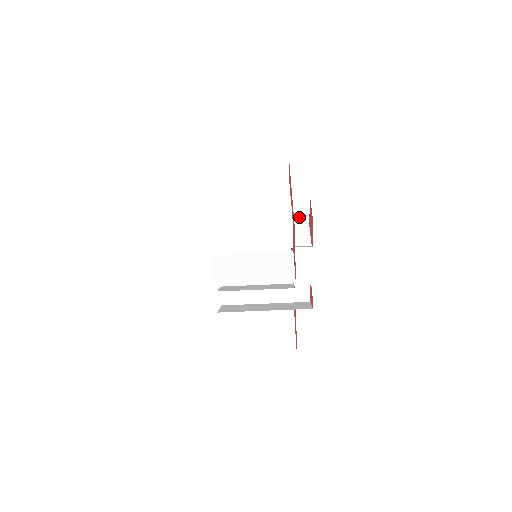
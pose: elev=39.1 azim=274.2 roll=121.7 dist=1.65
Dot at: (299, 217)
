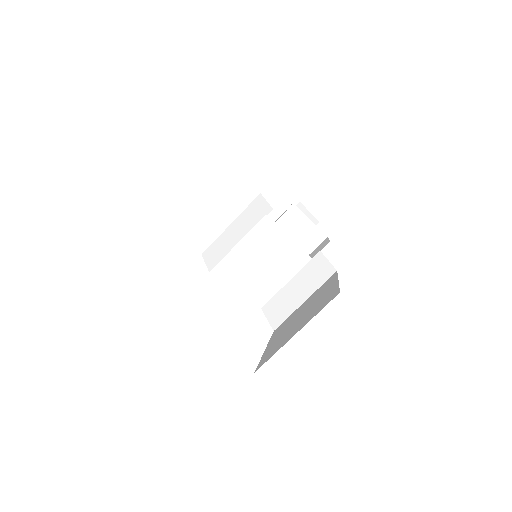
Dot at: occluded
